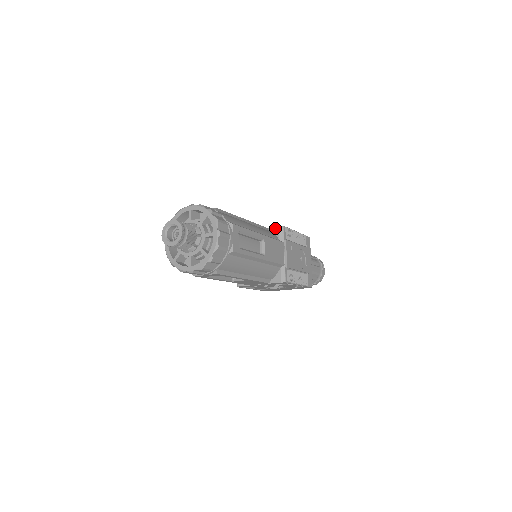
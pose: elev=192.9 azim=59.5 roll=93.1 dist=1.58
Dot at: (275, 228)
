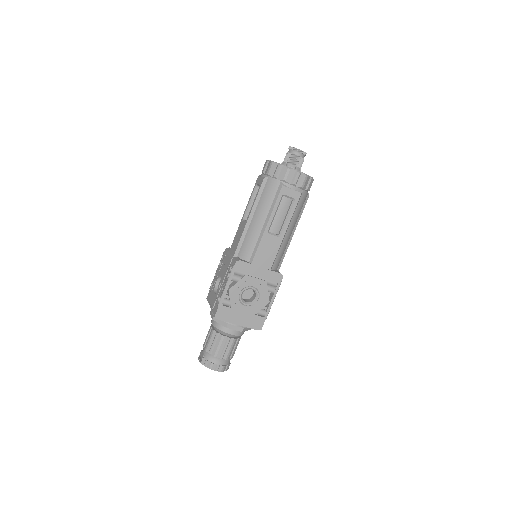
Dot at: occluded
